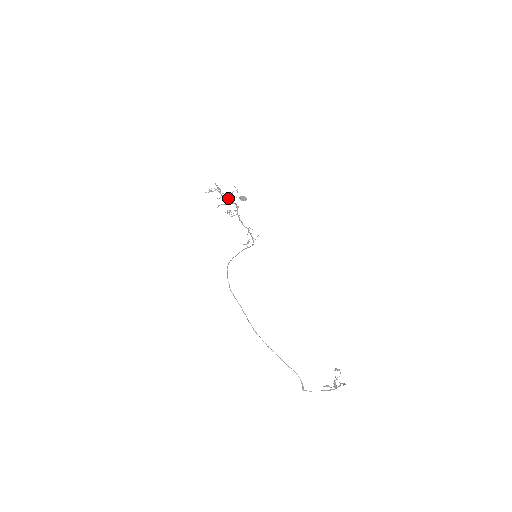
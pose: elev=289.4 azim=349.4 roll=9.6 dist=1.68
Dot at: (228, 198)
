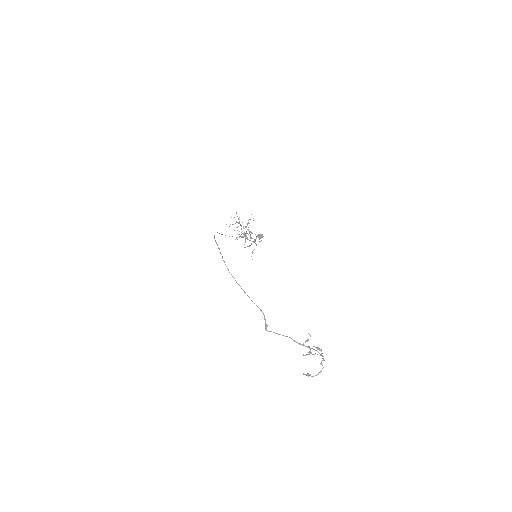
Dot at: (245, 227)
